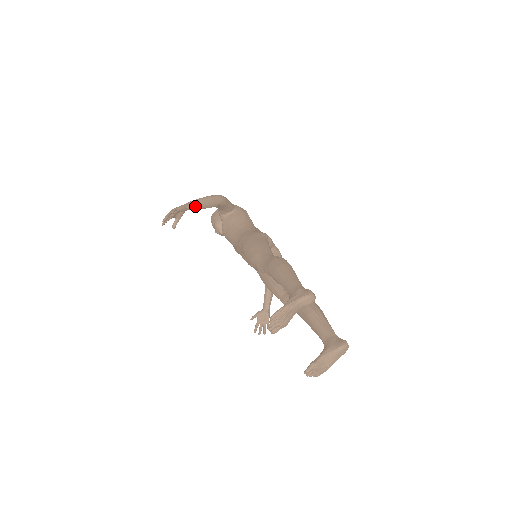
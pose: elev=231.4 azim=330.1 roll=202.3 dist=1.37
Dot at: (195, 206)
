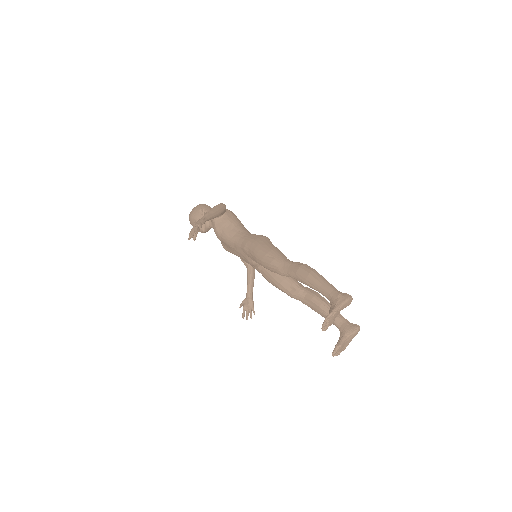
Dot at: (210, 218)
